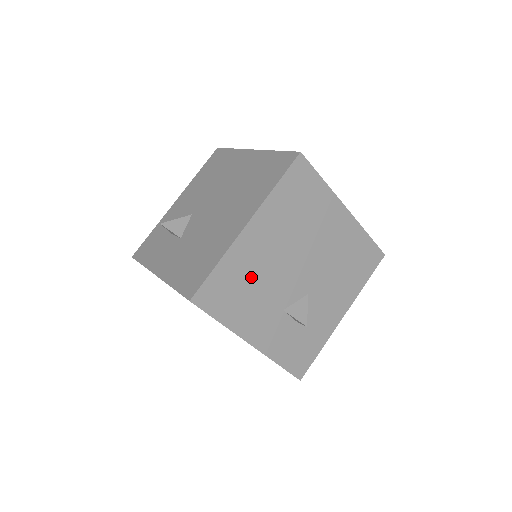
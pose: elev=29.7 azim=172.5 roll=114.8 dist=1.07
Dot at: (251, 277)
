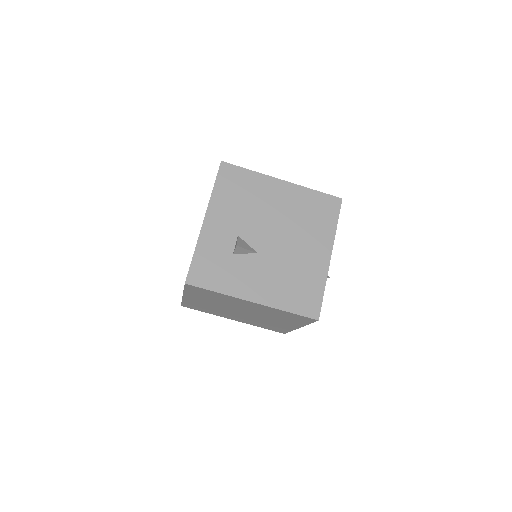
Dot at: (252, 198)
